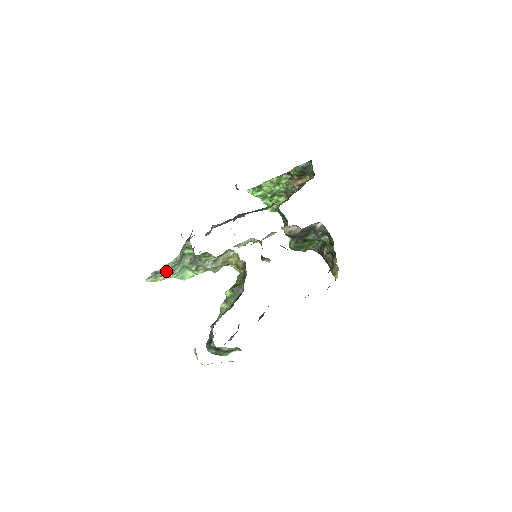
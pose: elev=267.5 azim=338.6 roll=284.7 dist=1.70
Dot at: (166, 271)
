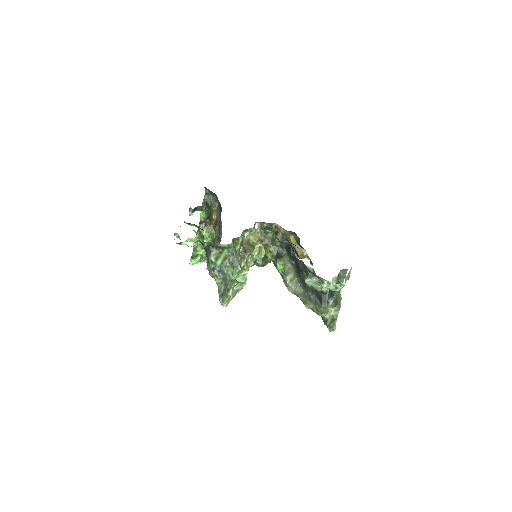
Dot at: (226, 288)
